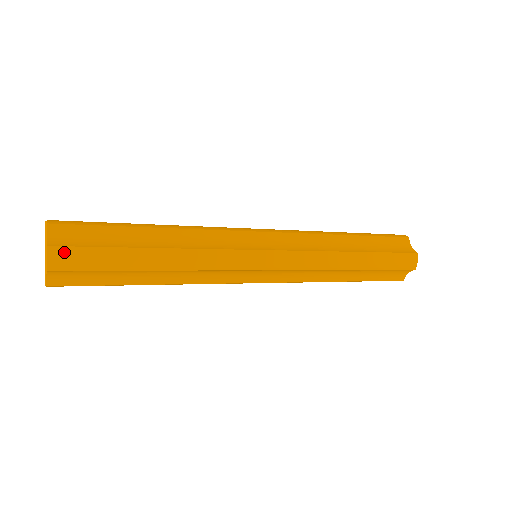
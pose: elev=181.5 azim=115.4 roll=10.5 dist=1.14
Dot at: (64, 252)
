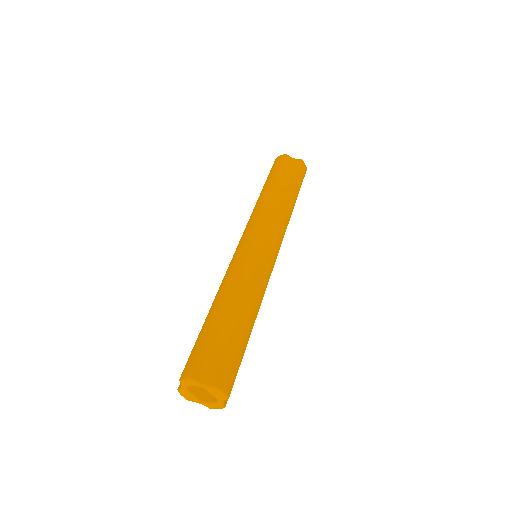
Dot at: (225, 378)
